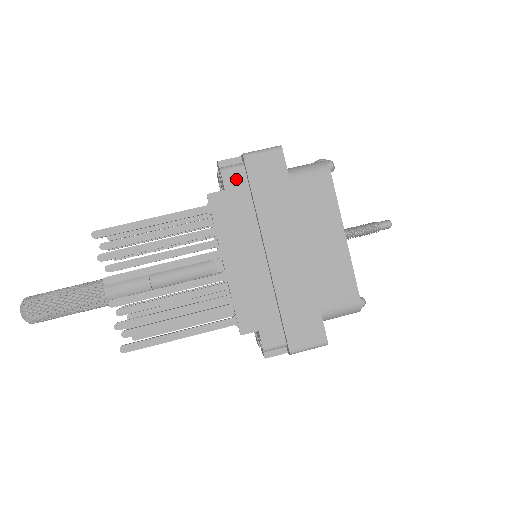
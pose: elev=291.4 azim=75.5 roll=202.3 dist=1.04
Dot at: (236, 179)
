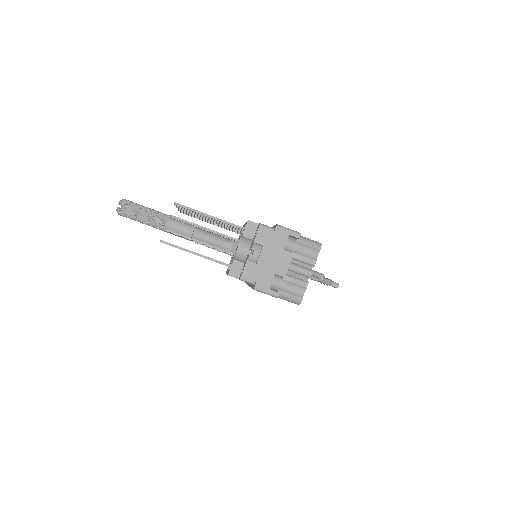
Dot at: occluded
